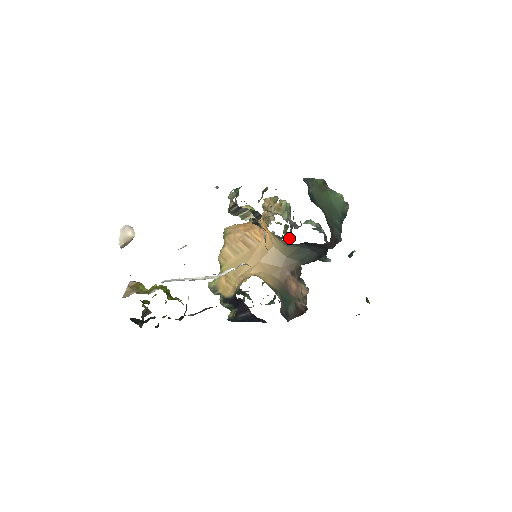
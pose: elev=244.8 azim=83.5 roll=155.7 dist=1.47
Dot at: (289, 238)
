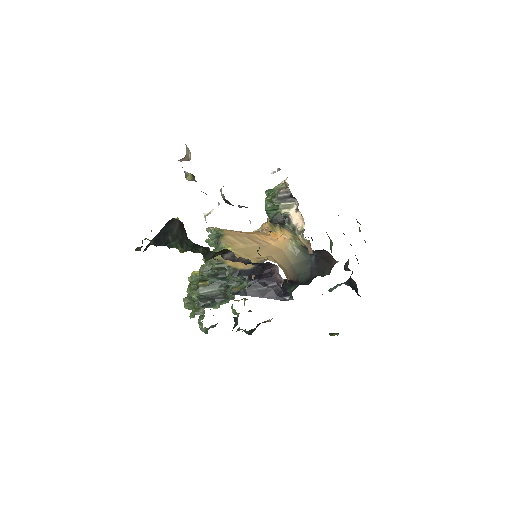
Dot at: occluded
